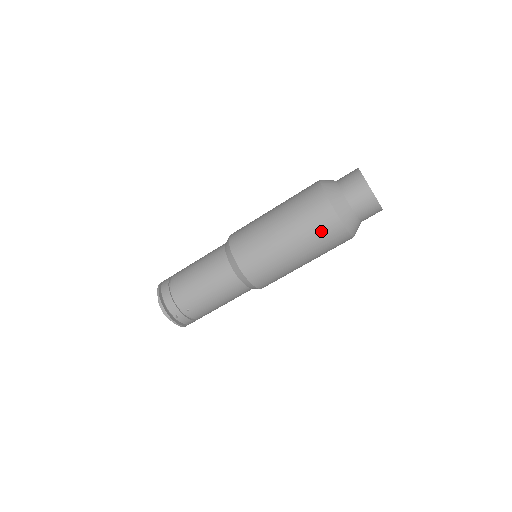
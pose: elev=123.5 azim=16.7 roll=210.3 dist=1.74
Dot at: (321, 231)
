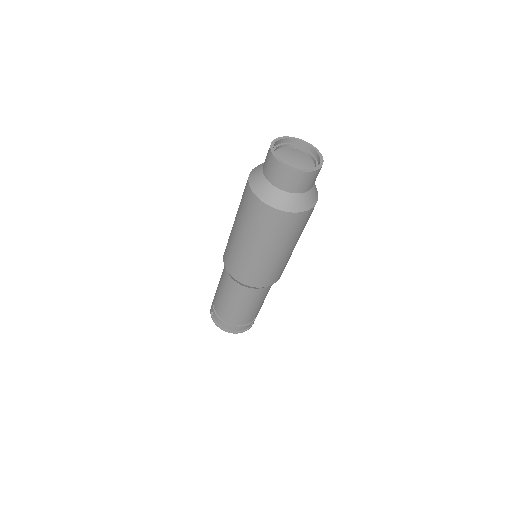
Dot at: (302, 226)
